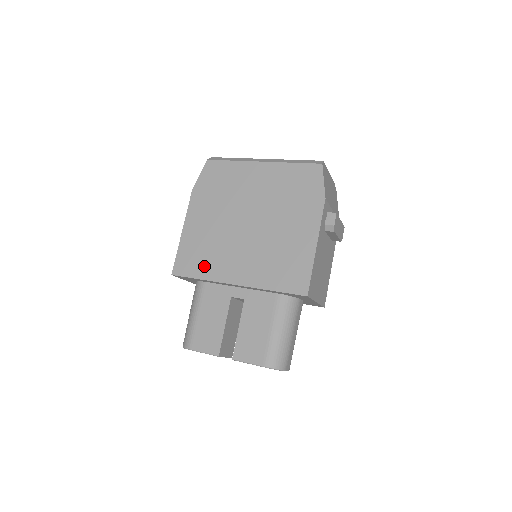
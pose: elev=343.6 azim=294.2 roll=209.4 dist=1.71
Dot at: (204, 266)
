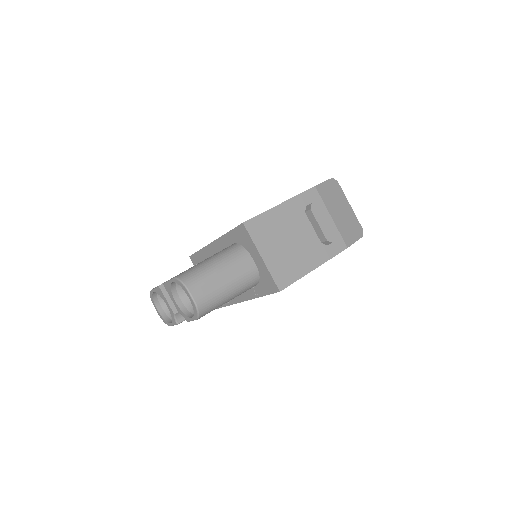
Dot at: occluded
